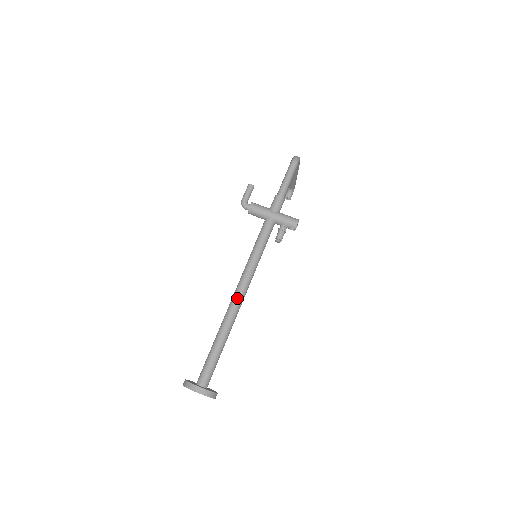
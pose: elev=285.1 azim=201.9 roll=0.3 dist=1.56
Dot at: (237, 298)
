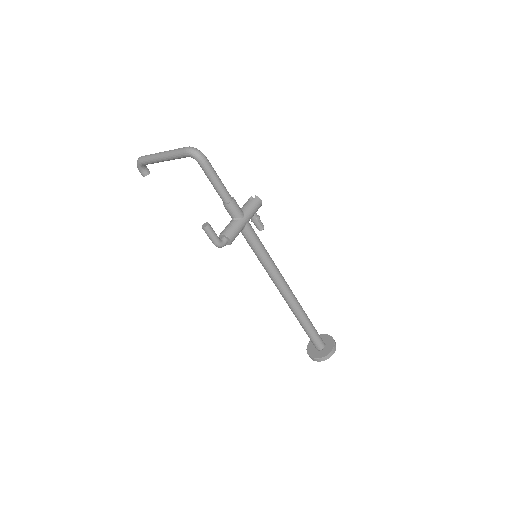
Dot at: (290, 293)
